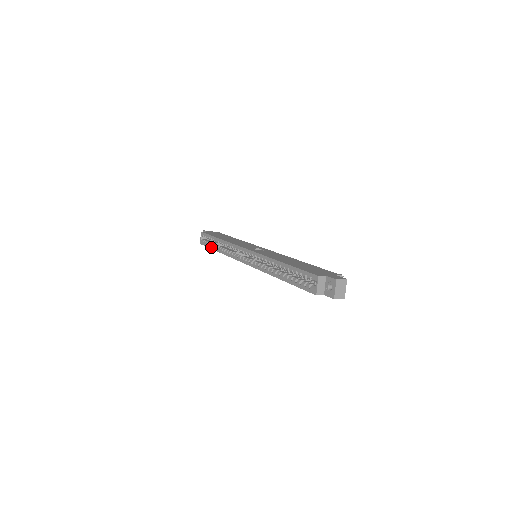
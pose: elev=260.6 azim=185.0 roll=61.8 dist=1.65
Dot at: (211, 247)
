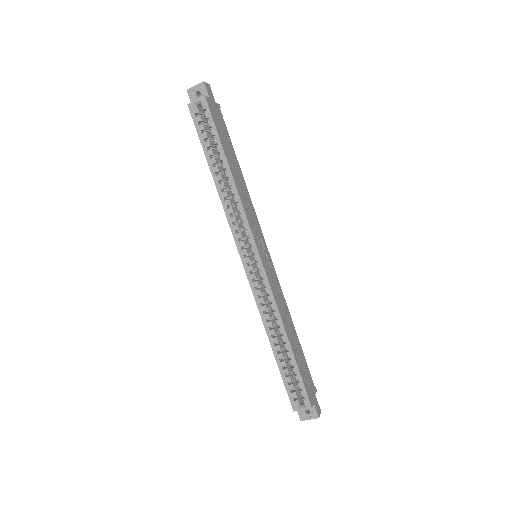
Dot at: (206, 151)
